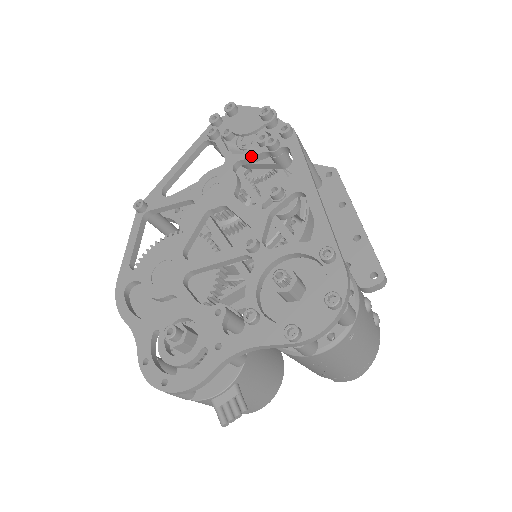
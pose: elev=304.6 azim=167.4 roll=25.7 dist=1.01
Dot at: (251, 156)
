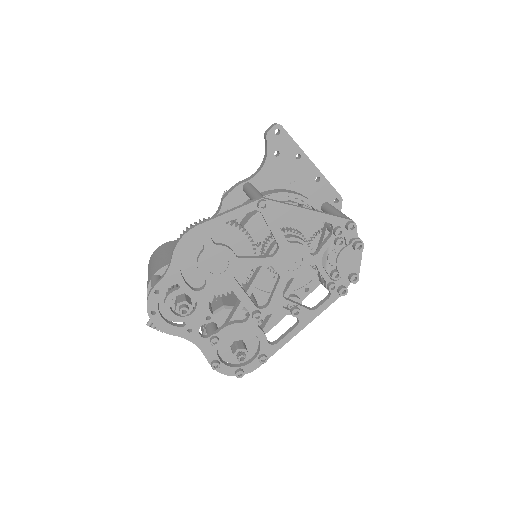
Dot at: (321, 274)
